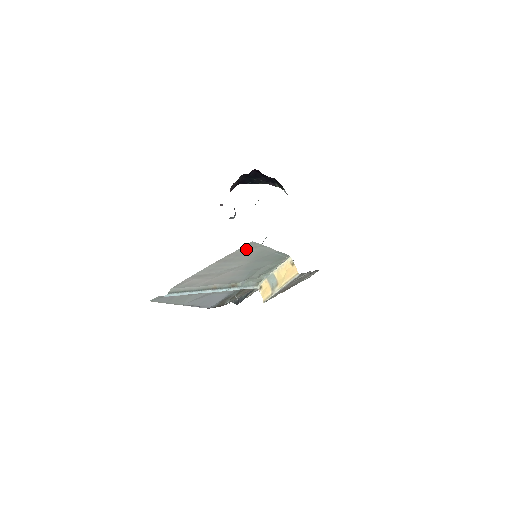
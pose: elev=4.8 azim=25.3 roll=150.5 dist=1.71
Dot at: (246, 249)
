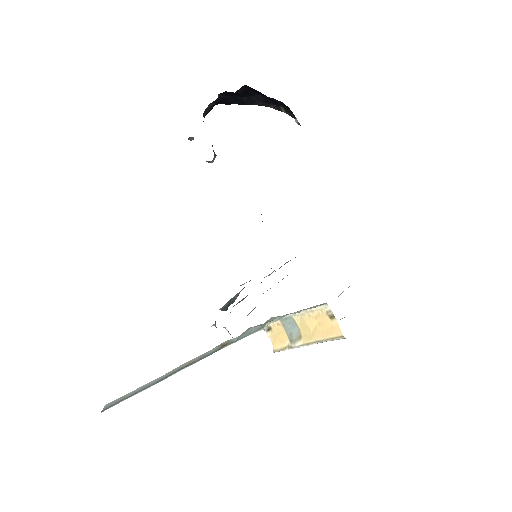
Dot at: occluded
